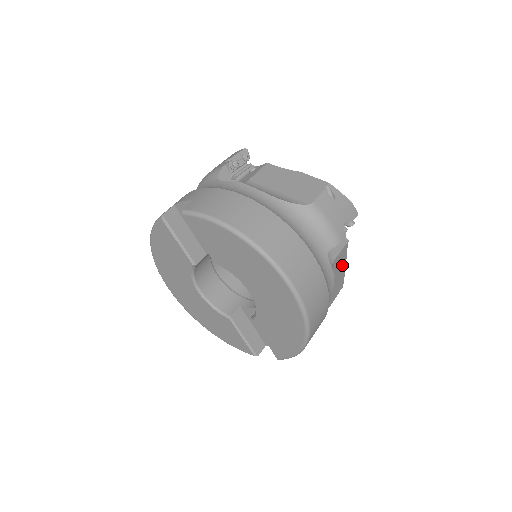
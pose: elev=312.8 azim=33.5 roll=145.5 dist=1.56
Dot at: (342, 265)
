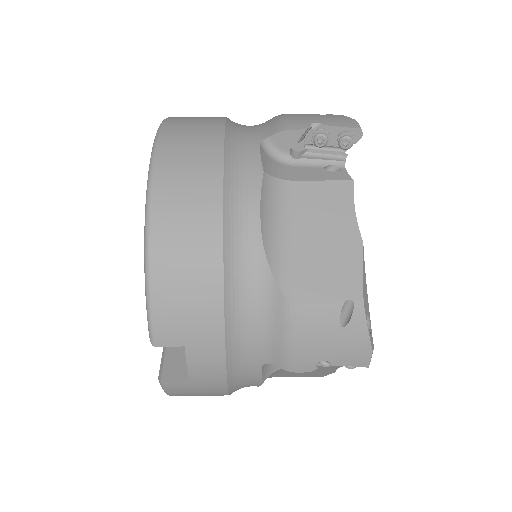
Dot at: (340, 225)
